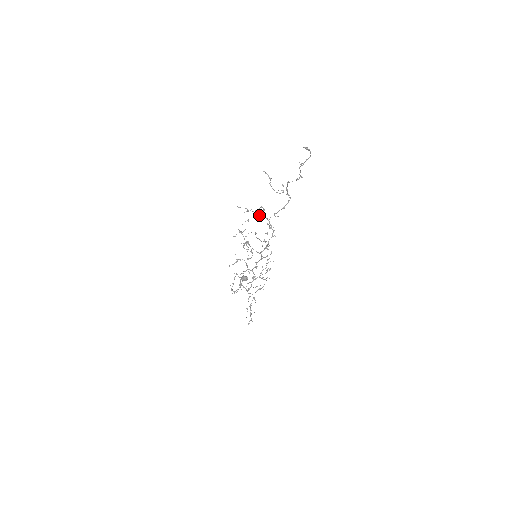
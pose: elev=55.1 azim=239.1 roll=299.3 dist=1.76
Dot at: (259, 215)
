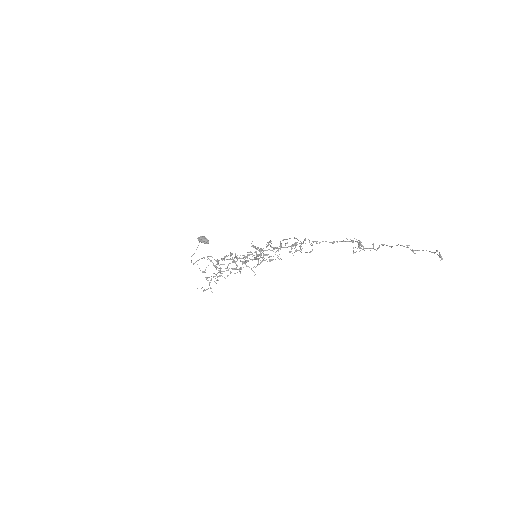
Dot at: (294, 238)
